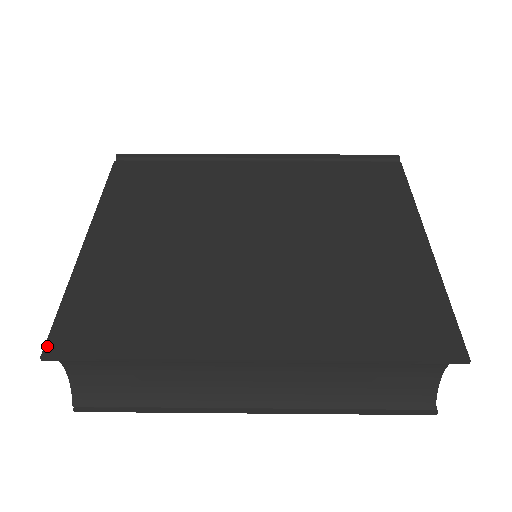
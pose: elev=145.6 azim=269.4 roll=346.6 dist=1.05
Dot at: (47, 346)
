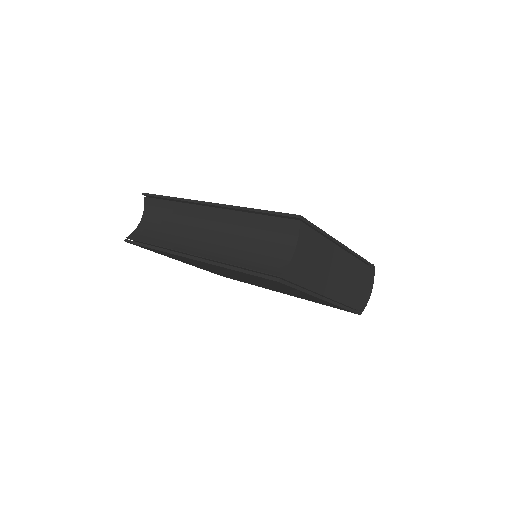
Dot at: occluded
